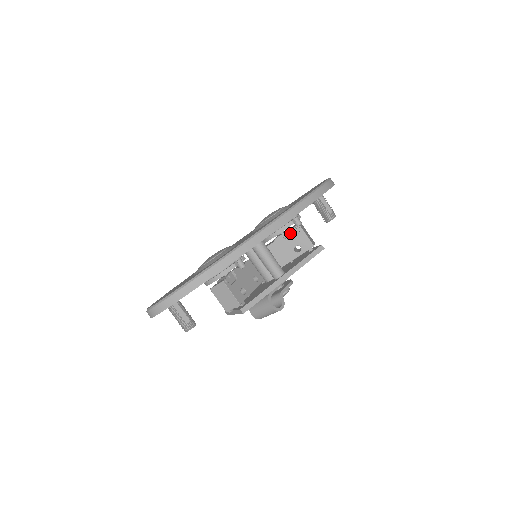
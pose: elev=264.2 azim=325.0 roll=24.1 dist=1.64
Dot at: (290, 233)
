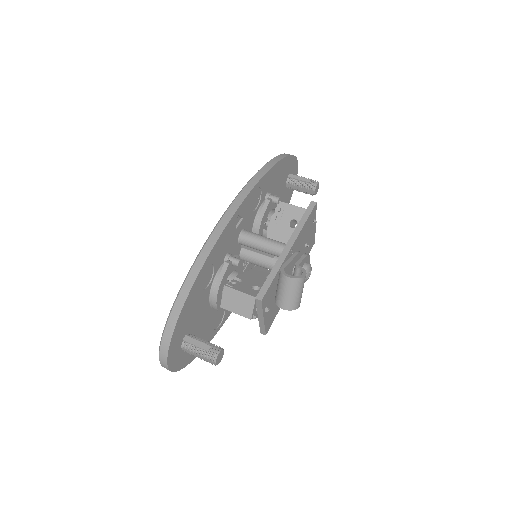
Dot at: (277, 216)
